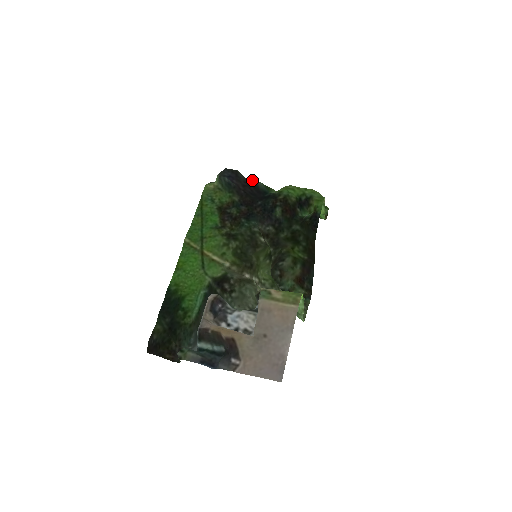
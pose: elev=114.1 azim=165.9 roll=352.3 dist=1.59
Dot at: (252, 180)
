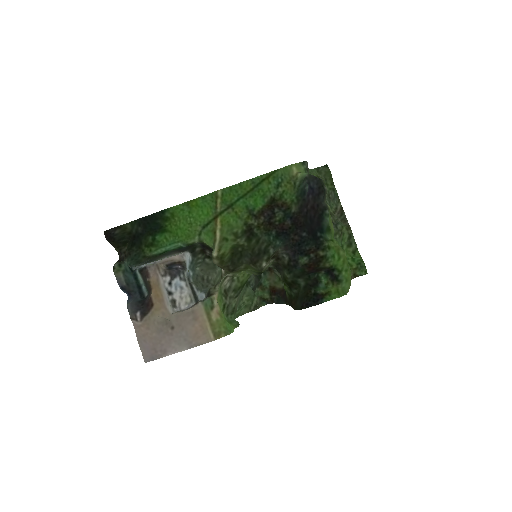
Dot at: (325, 211)
